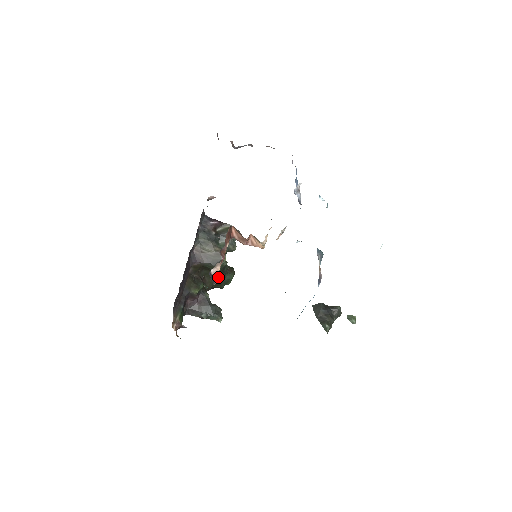
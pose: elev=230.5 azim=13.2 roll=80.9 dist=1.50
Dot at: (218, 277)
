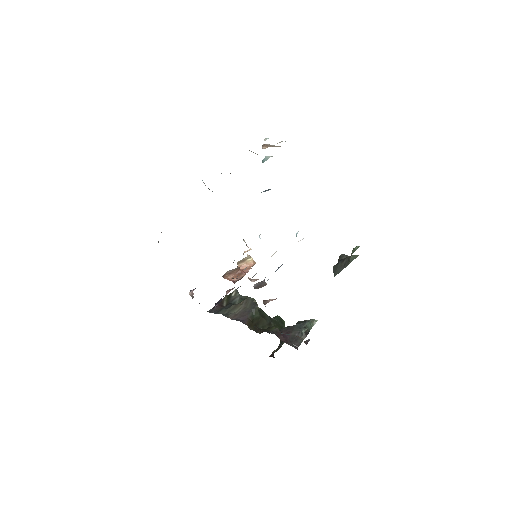
Dot at: (271, 321)
